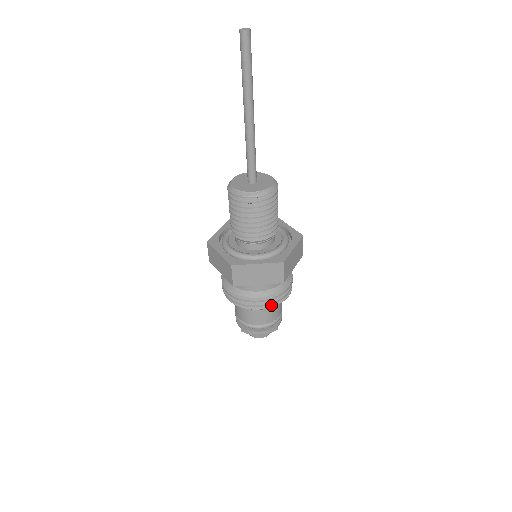
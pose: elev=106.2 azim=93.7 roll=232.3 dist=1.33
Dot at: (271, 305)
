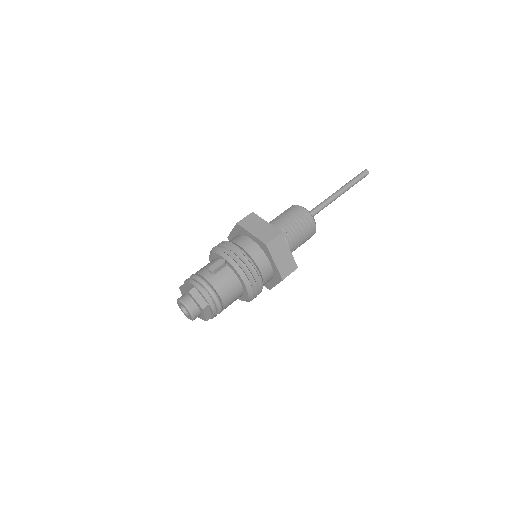
Dot at: (235, 261)
